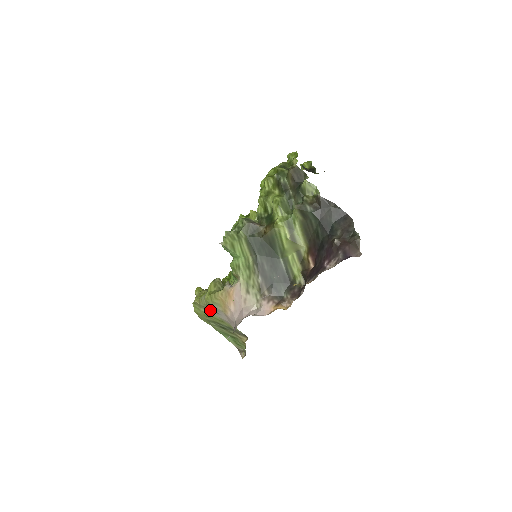
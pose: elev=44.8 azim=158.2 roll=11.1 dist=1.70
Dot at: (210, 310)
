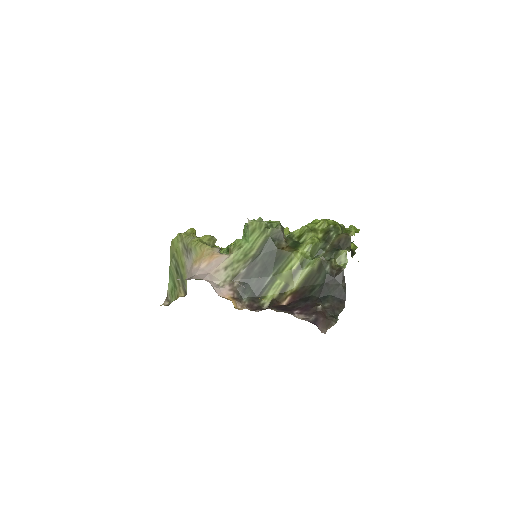
Dot at: (185, 250)
